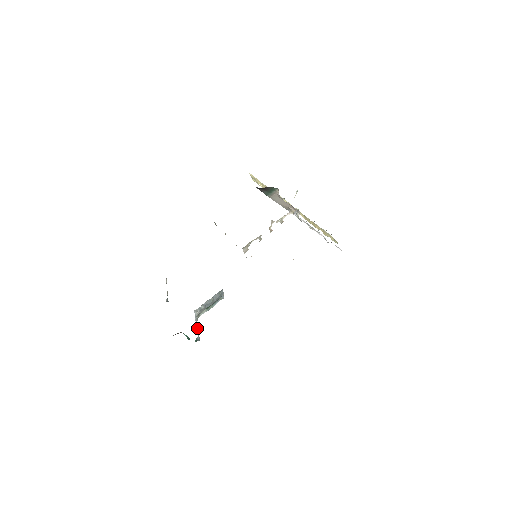
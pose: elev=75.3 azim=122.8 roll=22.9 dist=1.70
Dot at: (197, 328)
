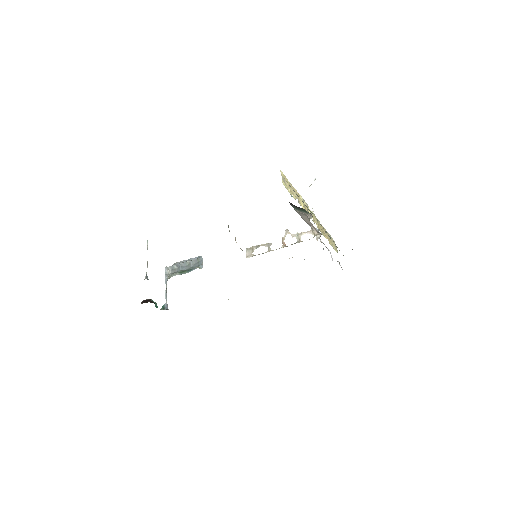
Dot at: (166, 292)
